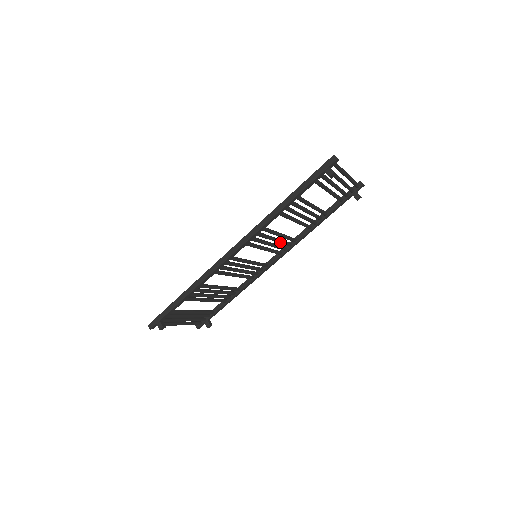
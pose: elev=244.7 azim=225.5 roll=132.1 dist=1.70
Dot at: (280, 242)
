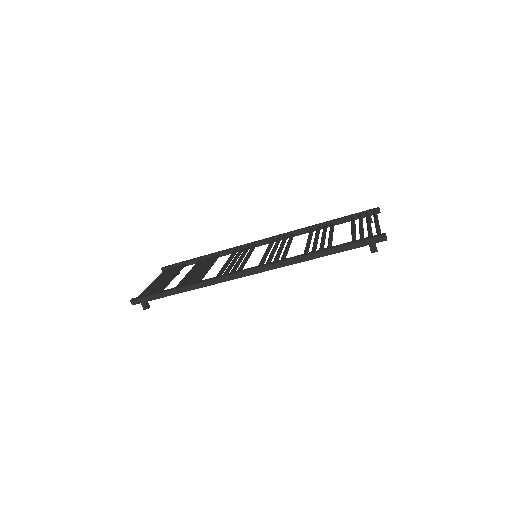
Dot at: occluded
